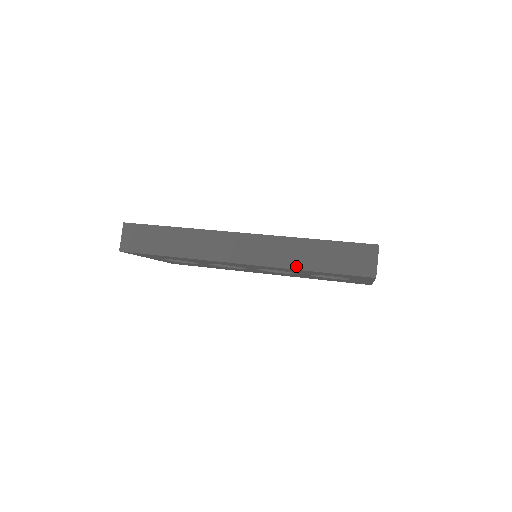
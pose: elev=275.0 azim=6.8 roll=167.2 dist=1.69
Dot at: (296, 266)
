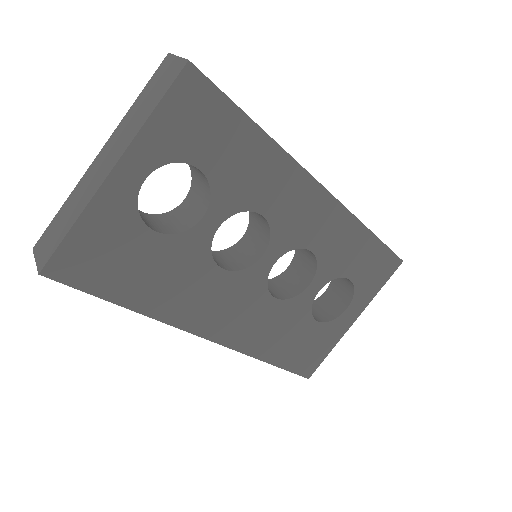
Dot at: (361, 222)
